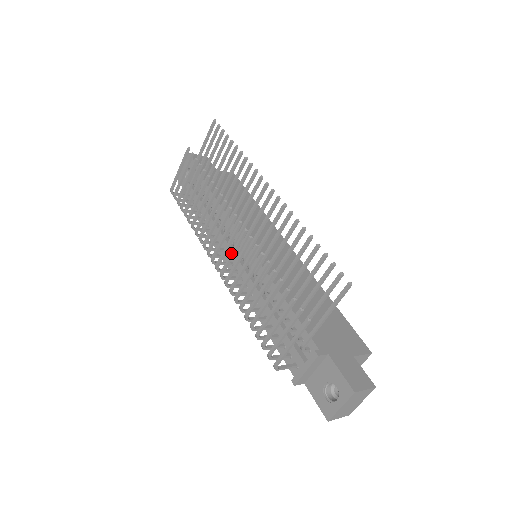
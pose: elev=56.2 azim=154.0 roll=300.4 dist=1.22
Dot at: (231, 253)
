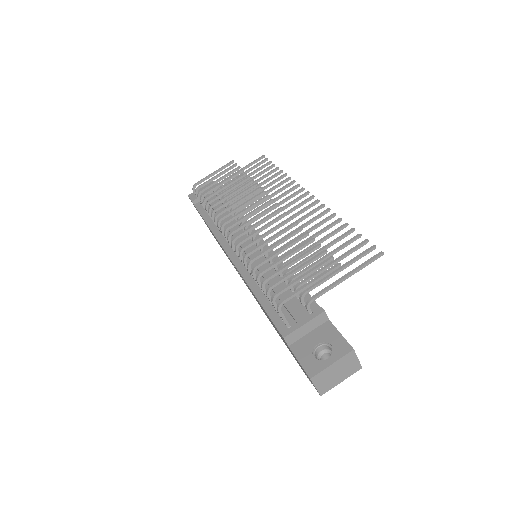
Dot at: (257, 222)
